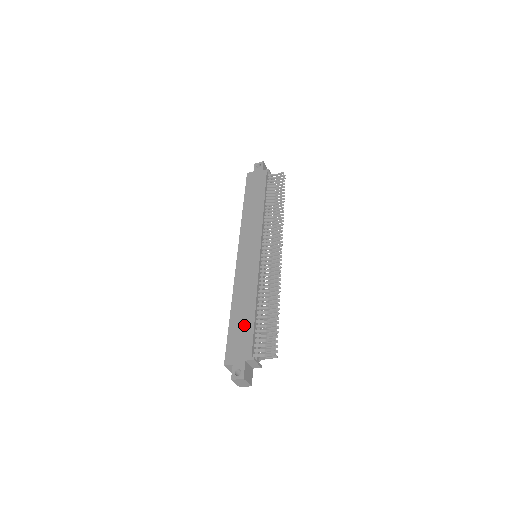
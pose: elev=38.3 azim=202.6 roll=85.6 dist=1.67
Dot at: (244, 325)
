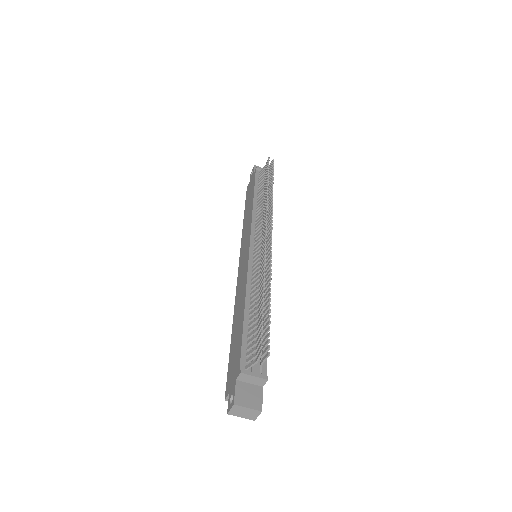
Dot at: (237, 338)
